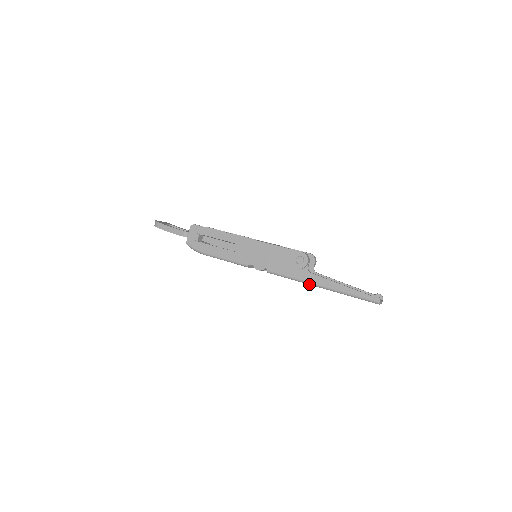
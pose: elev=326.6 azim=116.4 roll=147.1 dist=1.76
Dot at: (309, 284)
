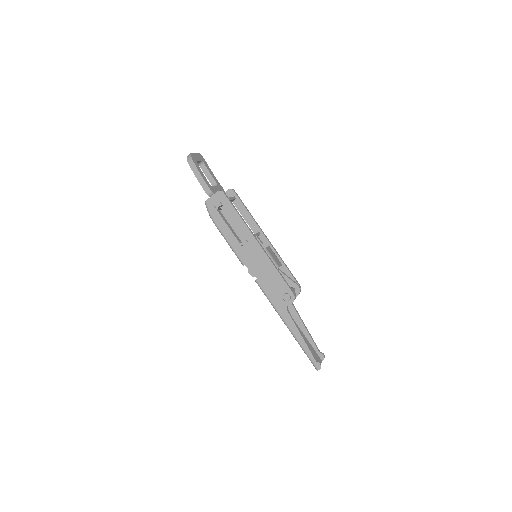
Dot at: (280, 316)
